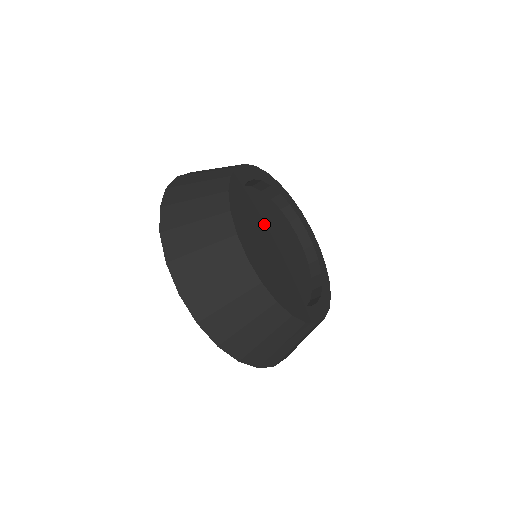
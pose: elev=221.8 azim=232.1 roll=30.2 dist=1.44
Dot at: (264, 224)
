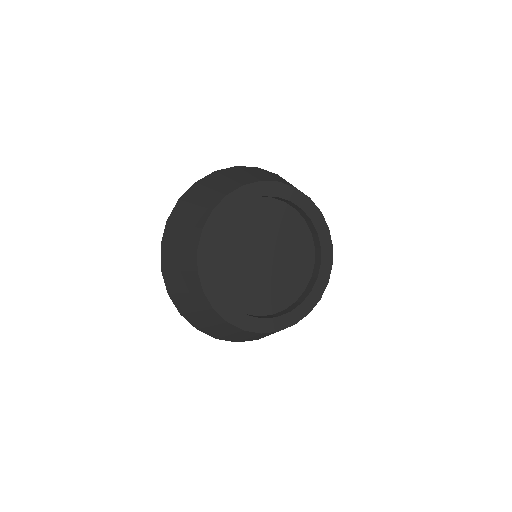
Dot at: (245, 258)
